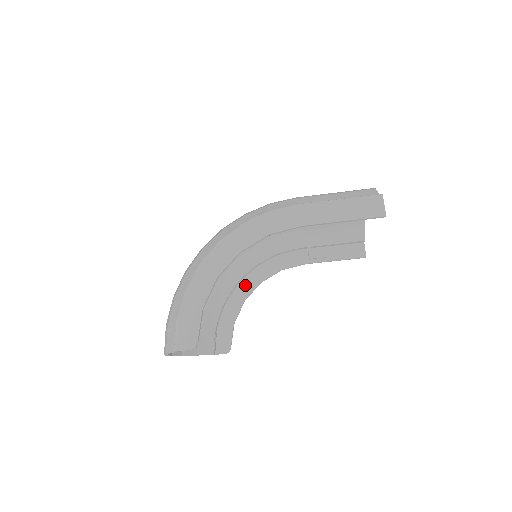
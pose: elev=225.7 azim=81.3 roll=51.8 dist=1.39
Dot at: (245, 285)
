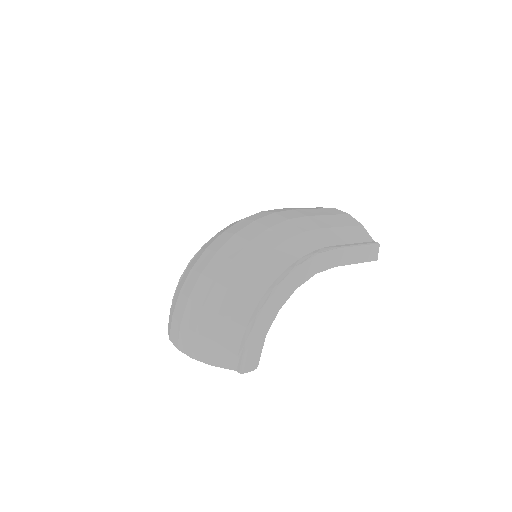
Dot at: occluded
